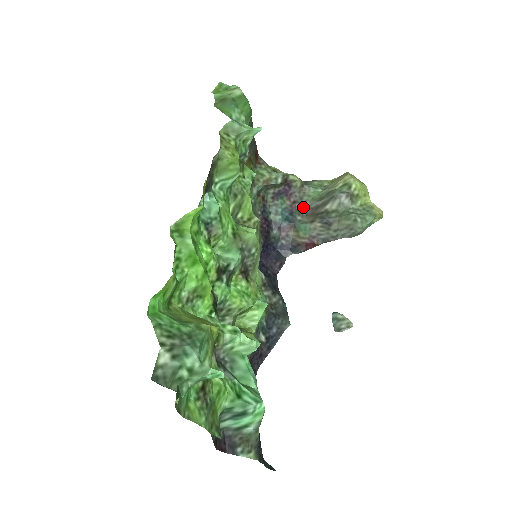
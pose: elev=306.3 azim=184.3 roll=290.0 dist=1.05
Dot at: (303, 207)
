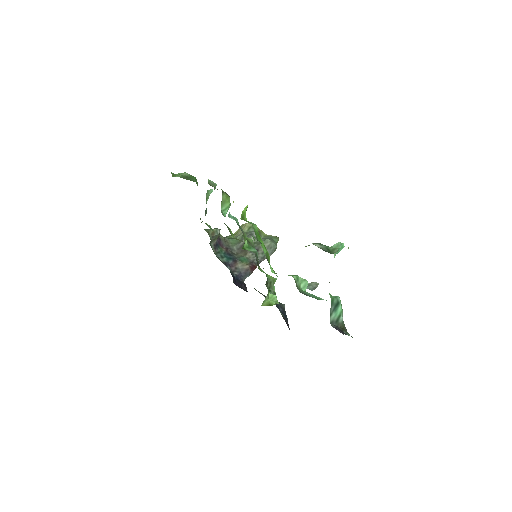
Dot at: (233, 250)
